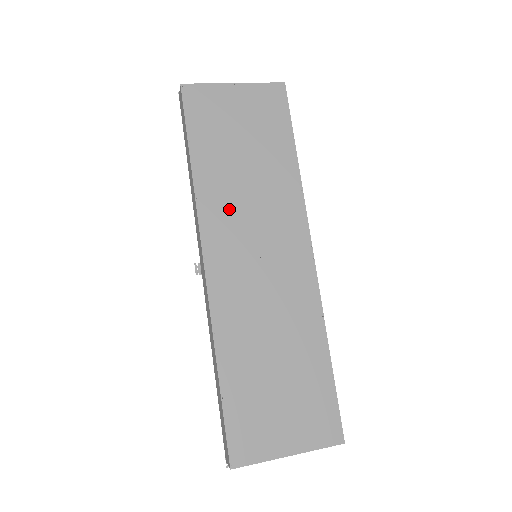
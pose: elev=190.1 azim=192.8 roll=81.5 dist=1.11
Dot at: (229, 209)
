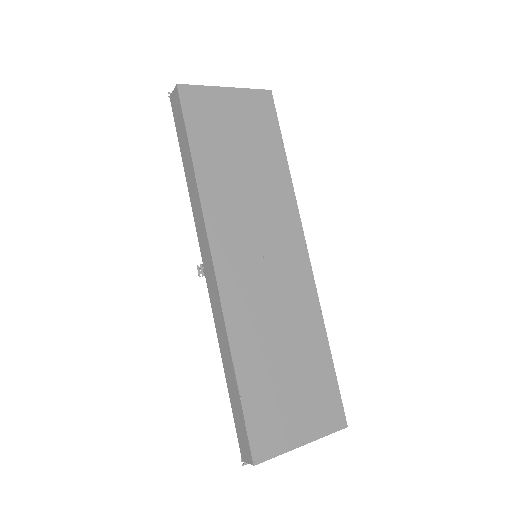
Dot at: (232, 210)
